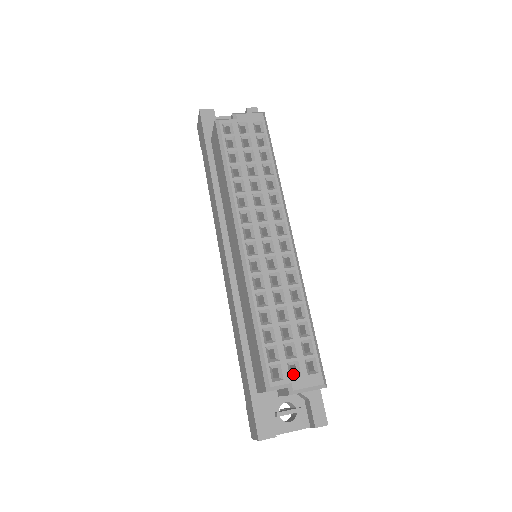
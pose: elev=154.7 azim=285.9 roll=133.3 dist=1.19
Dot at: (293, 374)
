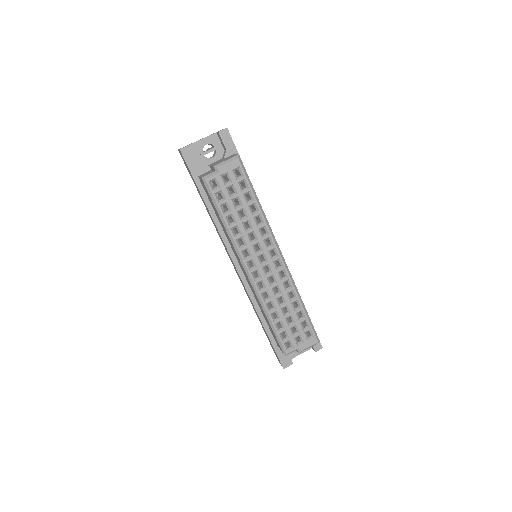
Dot at: (298, 338)
